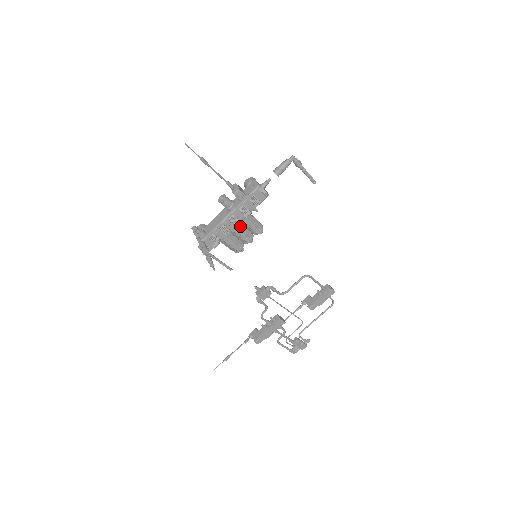
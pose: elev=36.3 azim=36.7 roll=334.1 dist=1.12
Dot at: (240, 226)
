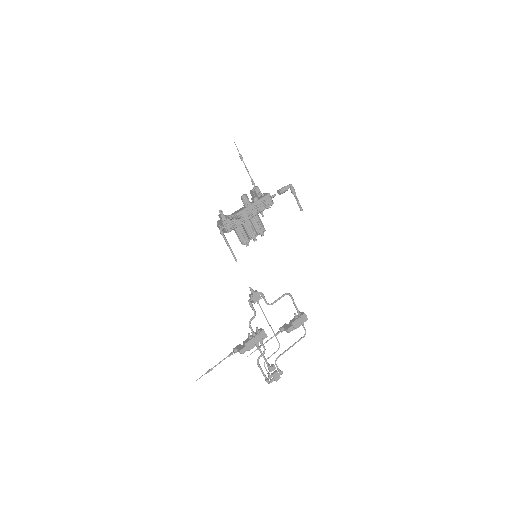
Dot at: (251, 222)
